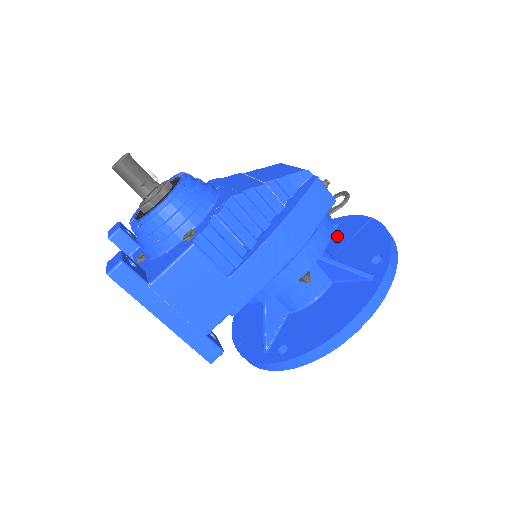
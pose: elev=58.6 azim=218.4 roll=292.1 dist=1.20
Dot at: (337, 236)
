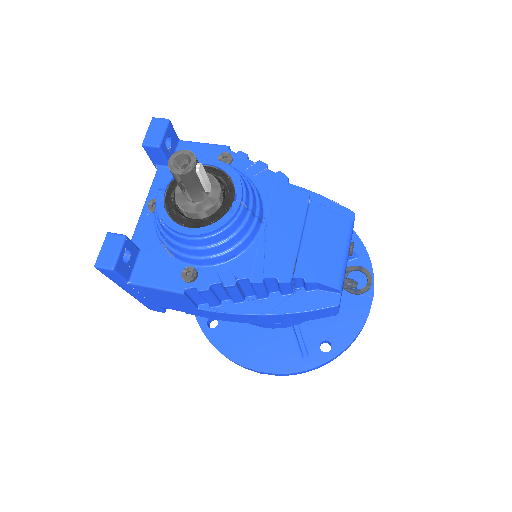
Dot at: occluded
